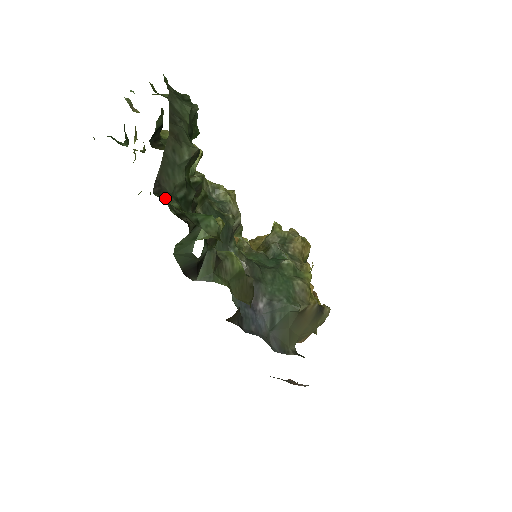
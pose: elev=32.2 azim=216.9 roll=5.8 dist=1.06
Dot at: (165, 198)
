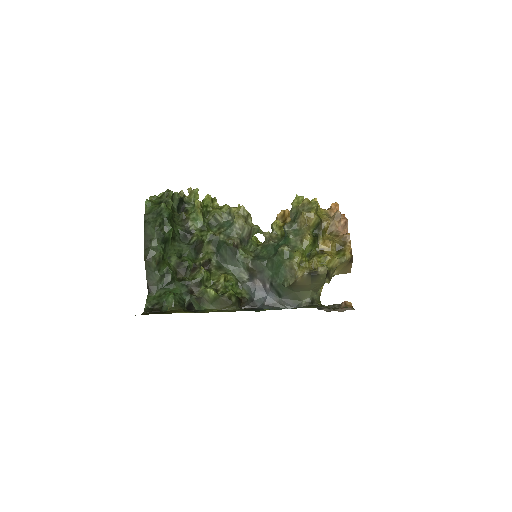
Dot at: (154, 292)
